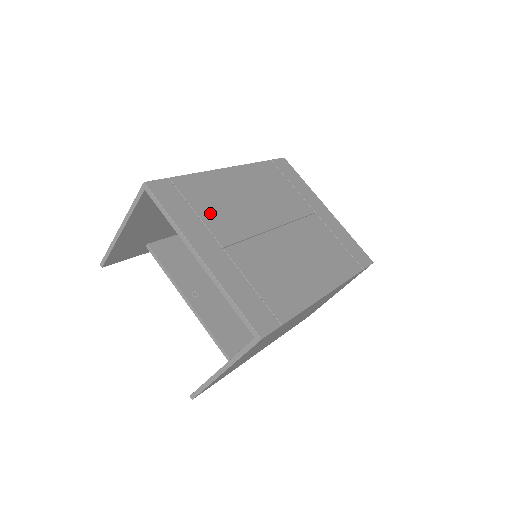
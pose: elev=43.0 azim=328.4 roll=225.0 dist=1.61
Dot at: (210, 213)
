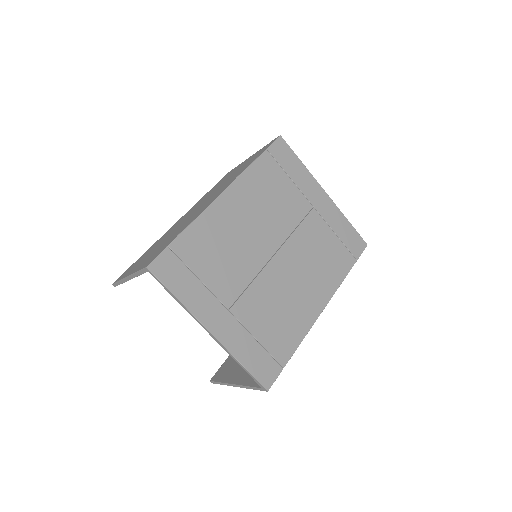
Dot at: (213, 272)
